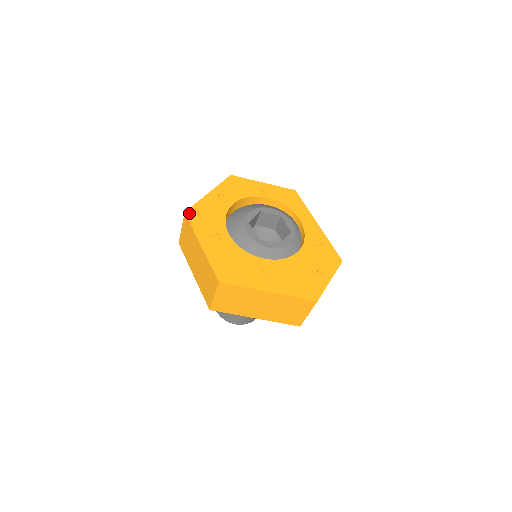
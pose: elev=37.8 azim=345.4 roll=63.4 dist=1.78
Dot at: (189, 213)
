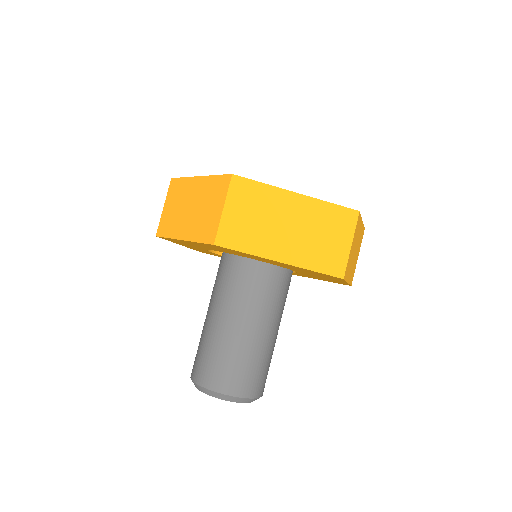
Dot at: occluded
